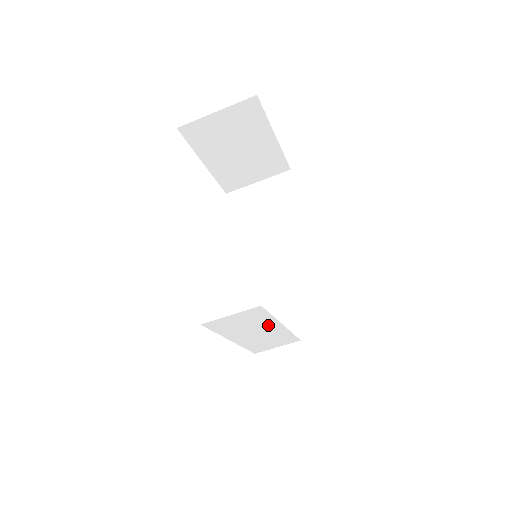
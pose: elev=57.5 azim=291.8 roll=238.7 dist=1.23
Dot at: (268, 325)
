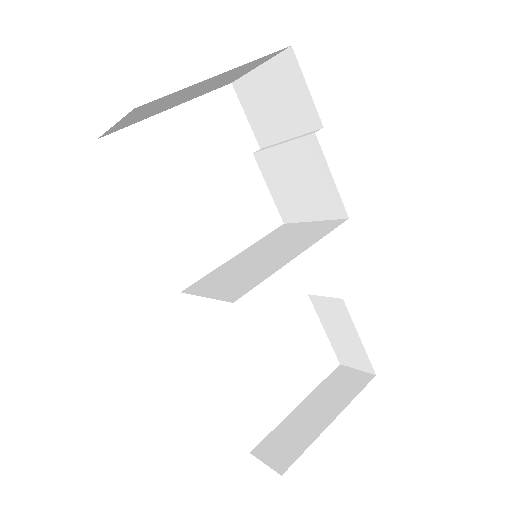
Dot at: occluded
